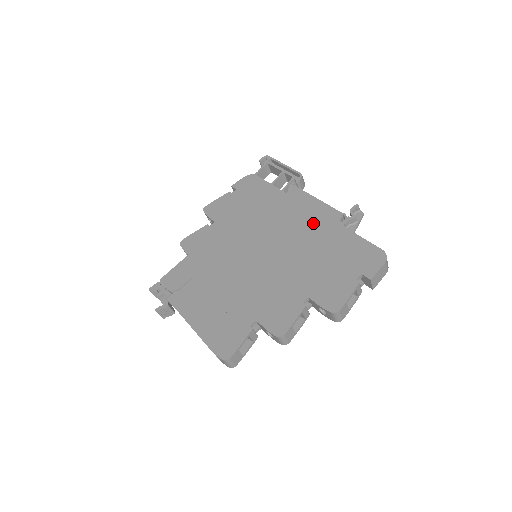
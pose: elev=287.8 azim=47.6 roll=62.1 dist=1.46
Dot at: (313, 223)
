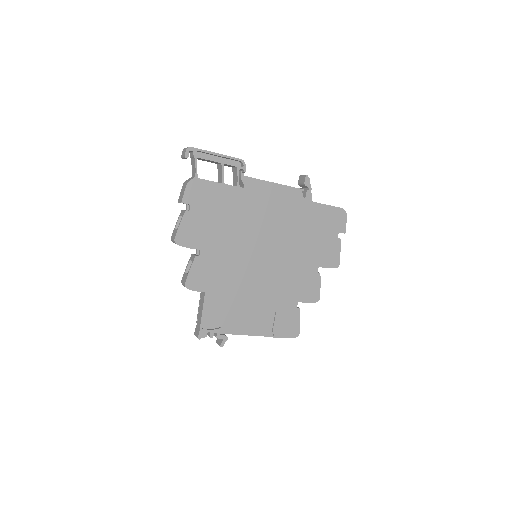
Dot at: (286, 209)
